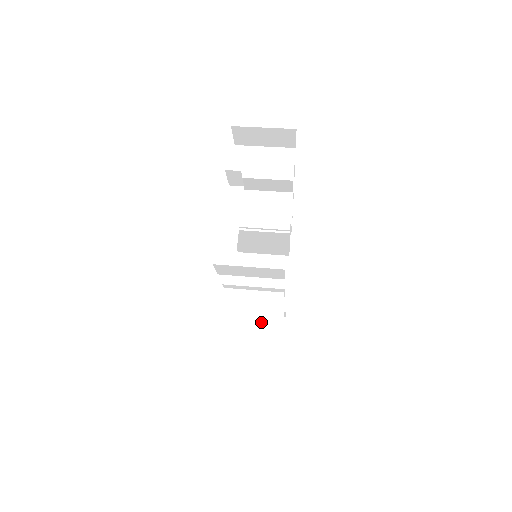
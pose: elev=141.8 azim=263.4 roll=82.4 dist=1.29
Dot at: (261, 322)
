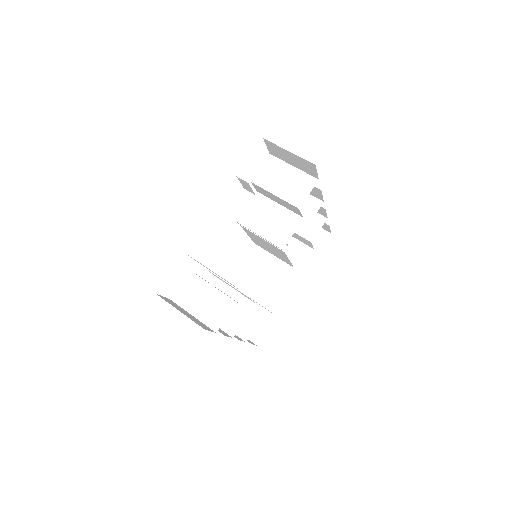
Dot at: (206, 316)
